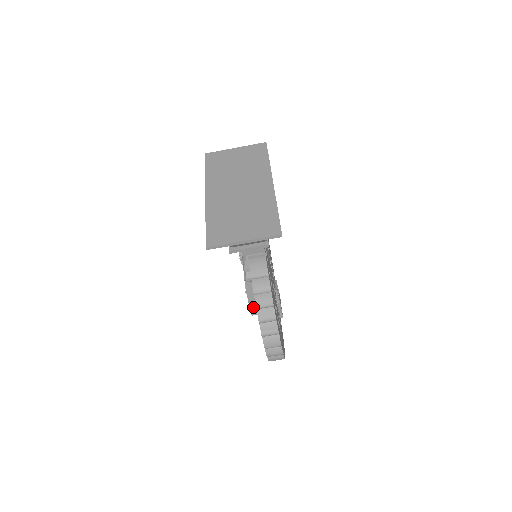
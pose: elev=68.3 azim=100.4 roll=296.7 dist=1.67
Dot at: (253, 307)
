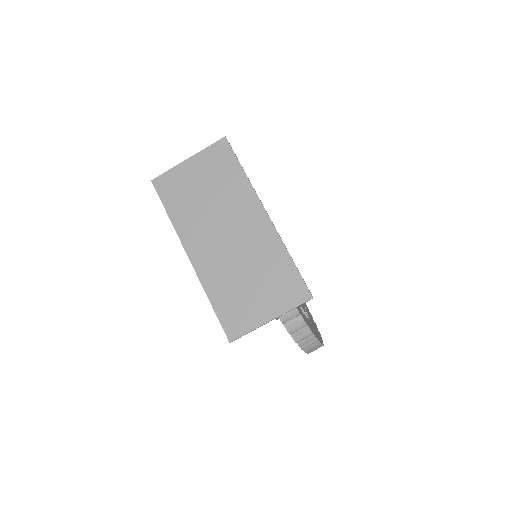
Dot at: occluded
